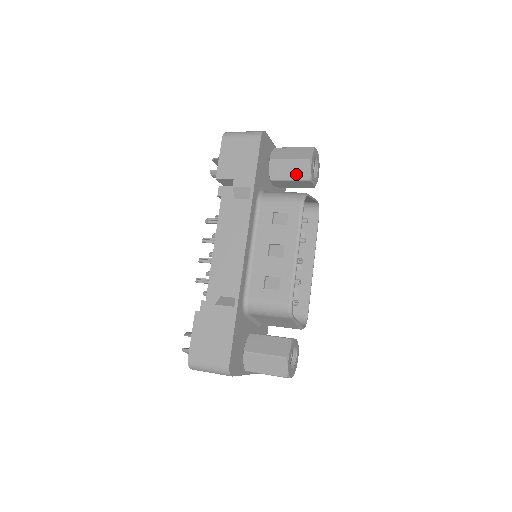
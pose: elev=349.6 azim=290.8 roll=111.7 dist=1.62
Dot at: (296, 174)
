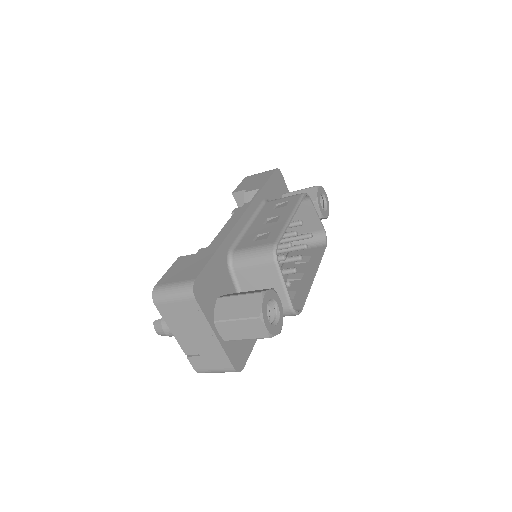
Dot at: occluded
